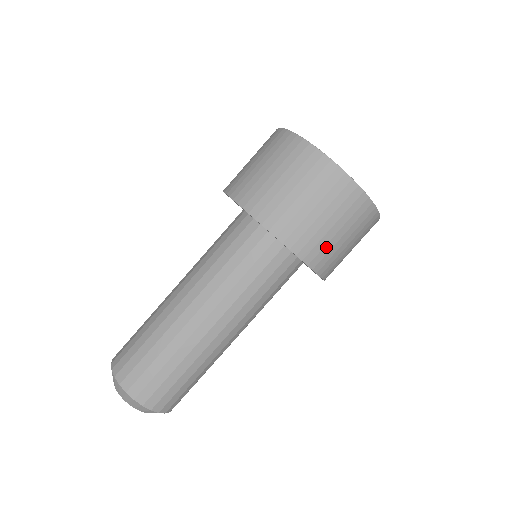
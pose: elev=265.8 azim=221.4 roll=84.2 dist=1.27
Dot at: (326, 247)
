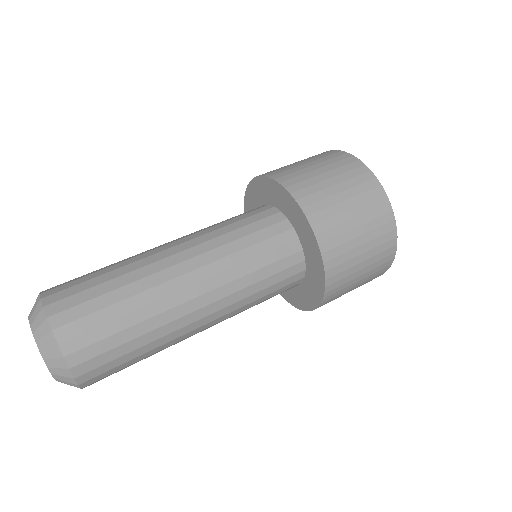
Dot at: (320, 193)
